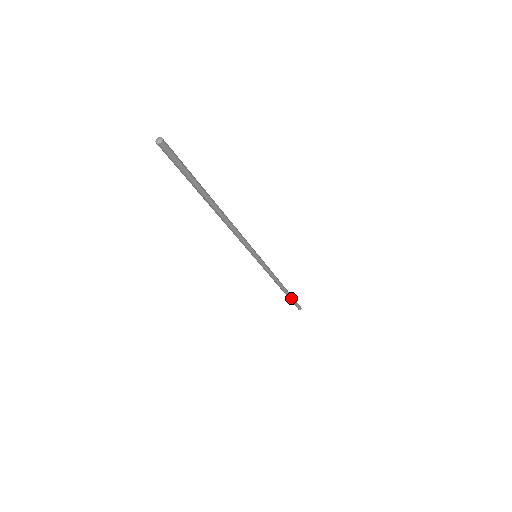
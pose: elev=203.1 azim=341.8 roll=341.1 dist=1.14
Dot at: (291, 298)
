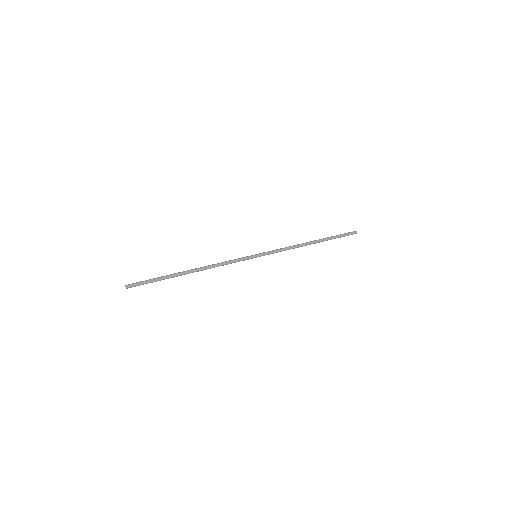
Dot at: (331, 239)
